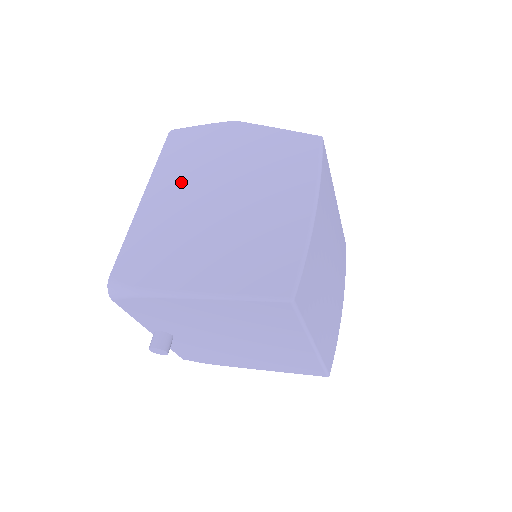
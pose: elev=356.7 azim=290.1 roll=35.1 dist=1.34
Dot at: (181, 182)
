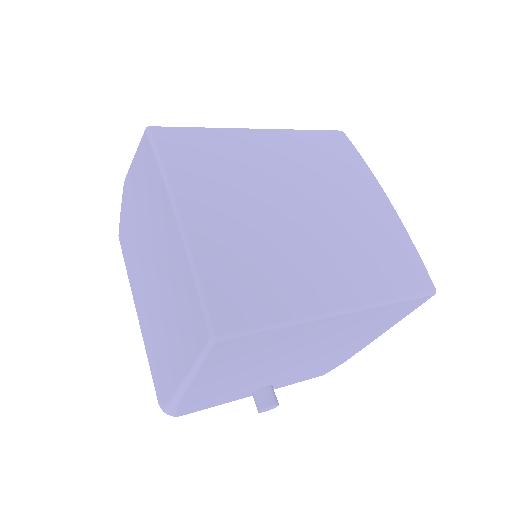
Dot at: (137, 276)
